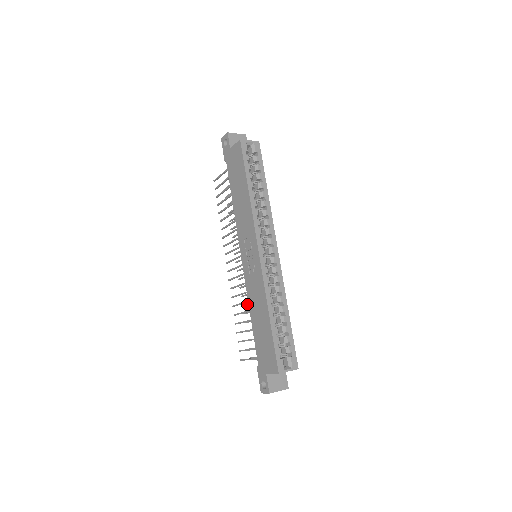
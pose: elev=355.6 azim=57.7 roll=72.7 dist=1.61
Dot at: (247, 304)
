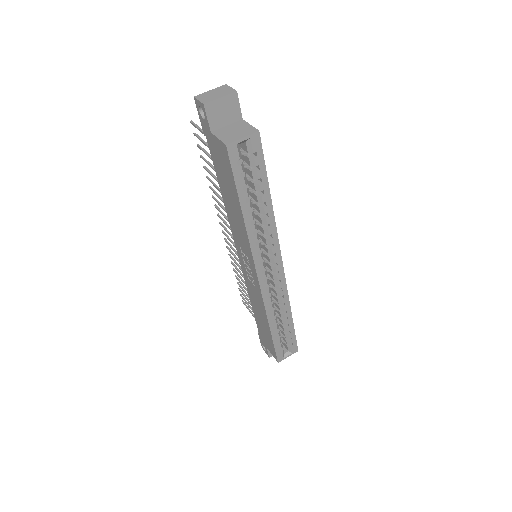
Dot at: occluded
